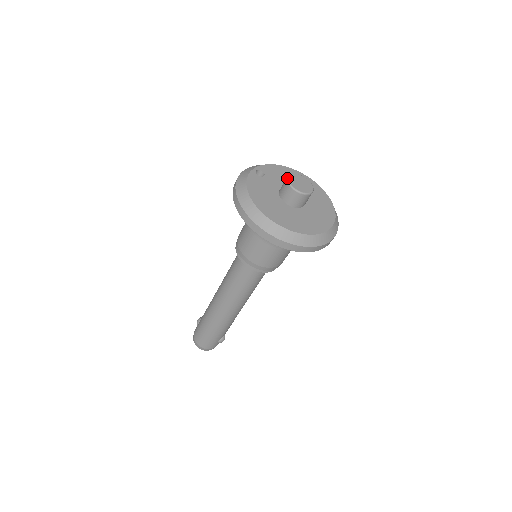
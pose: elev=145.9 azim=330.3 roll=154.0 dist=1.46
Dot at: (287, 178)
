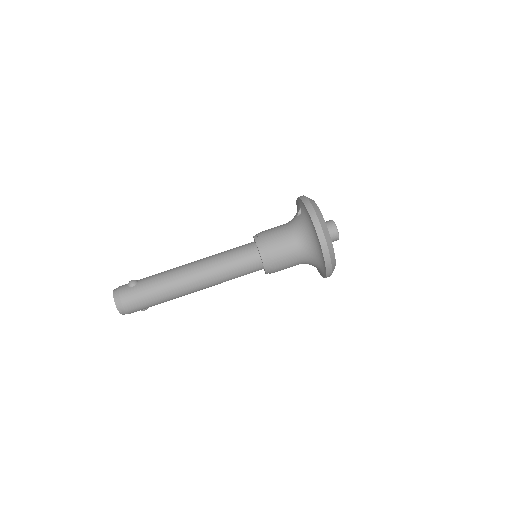
Dot at: occluded
